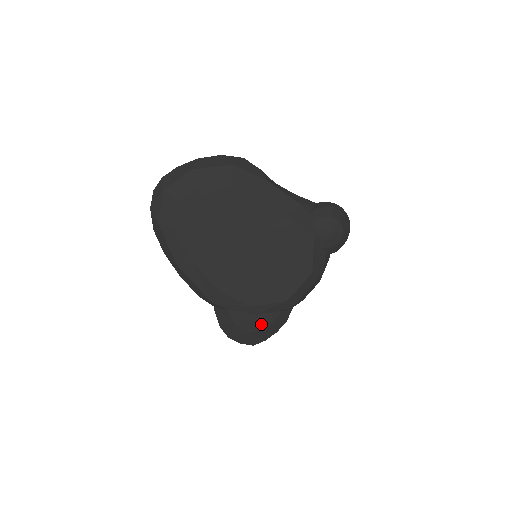
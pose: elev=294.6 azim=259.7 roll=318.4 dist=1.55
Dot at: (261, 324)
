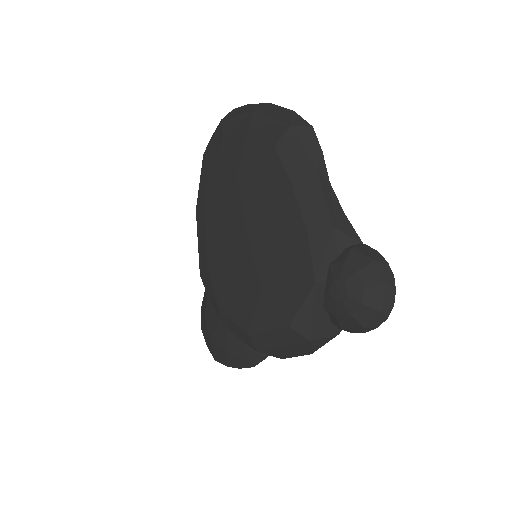
Dot at: (223, 340)
